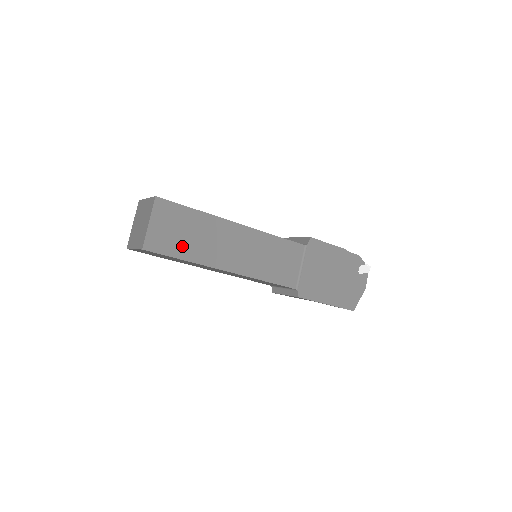
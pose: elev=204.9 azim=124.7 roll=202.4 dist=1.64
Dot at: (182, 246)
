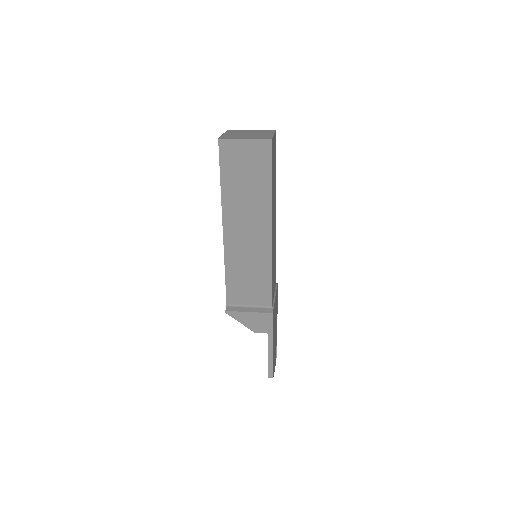
Dot at: (273, 175)
